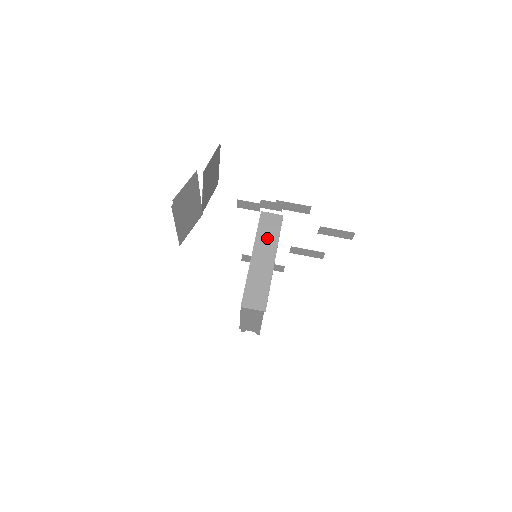
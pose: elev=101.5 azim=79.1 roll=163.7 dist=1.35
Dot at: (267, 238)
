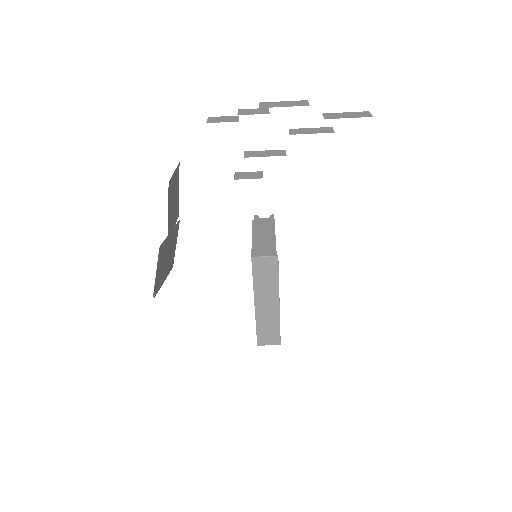
Dot at: (266, 285)
